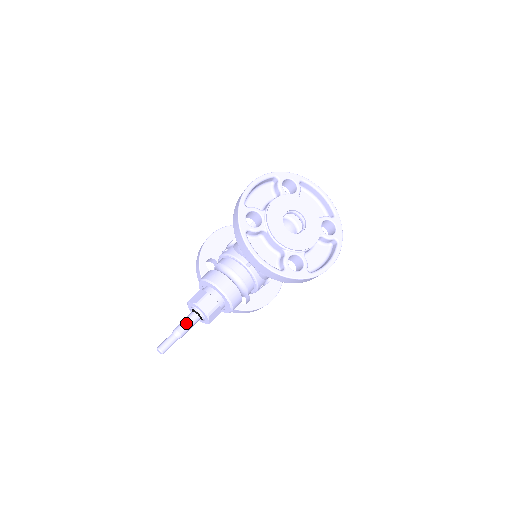
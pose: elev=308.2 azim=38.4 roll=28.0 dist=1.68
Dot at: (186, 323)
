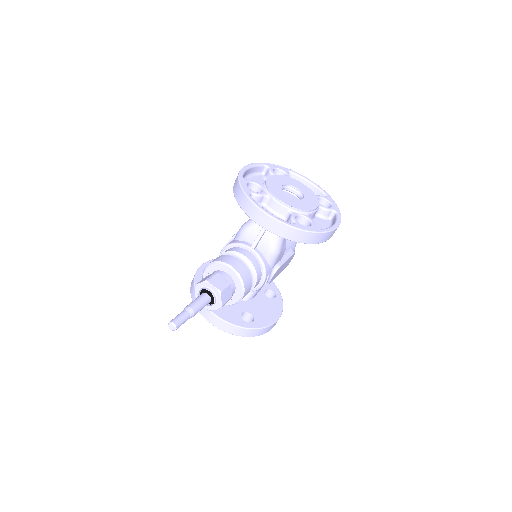
Dot at: (197, 300)
